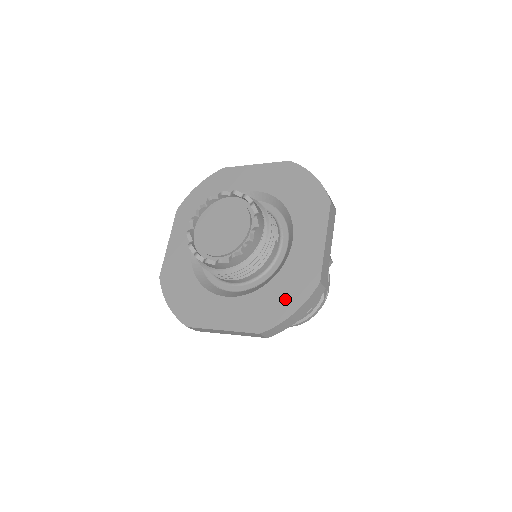
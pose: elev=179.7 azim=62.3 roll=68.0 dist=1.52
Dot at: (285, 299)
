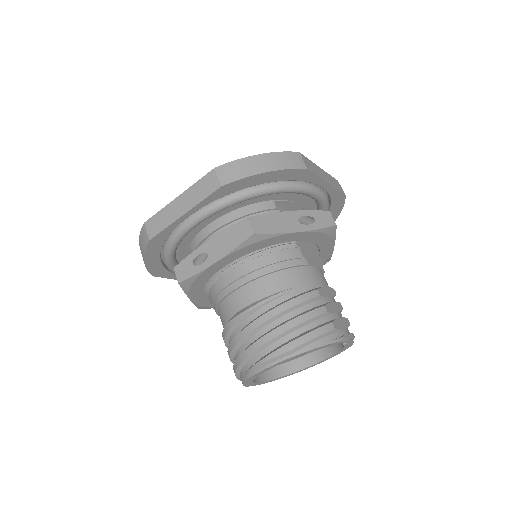
Dot at: occluded
